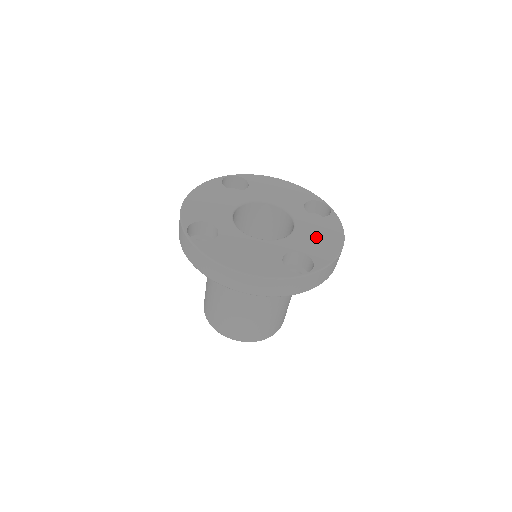
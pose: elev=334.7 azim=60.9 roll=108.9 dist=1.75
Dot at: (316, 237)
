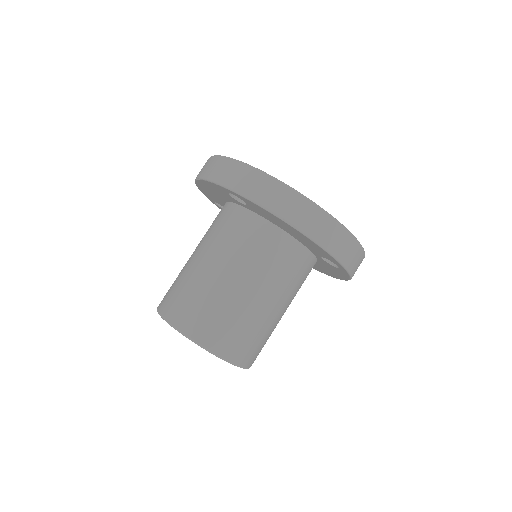
Dot at: occluded
